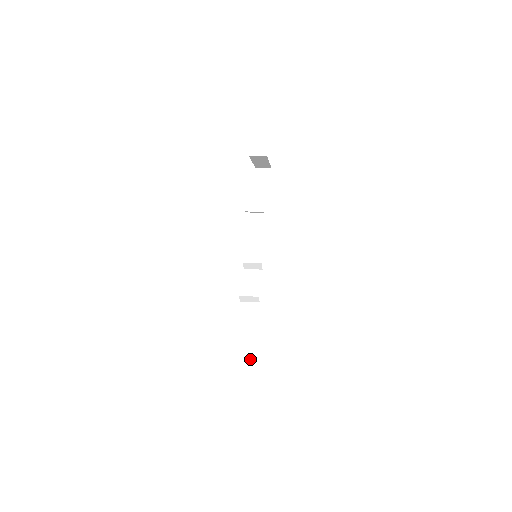
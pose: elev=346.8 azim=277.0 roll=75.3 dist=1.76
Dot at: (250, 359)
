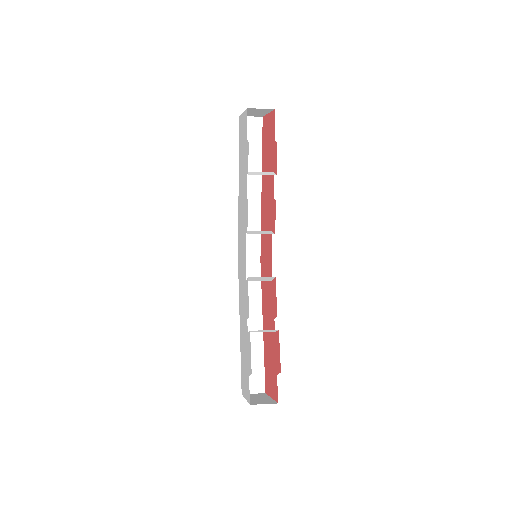
Dot at: (250, 390)
